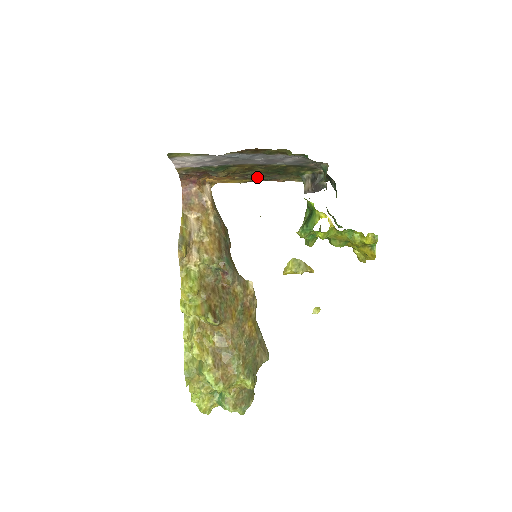
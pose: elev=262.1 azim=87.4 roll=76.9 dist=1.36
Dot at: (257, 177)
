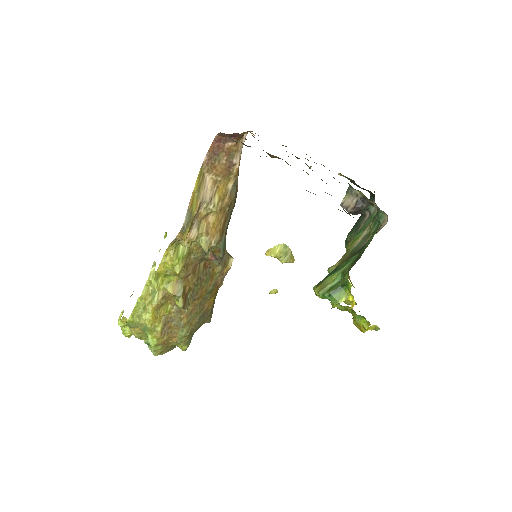
Dot at: occluded
